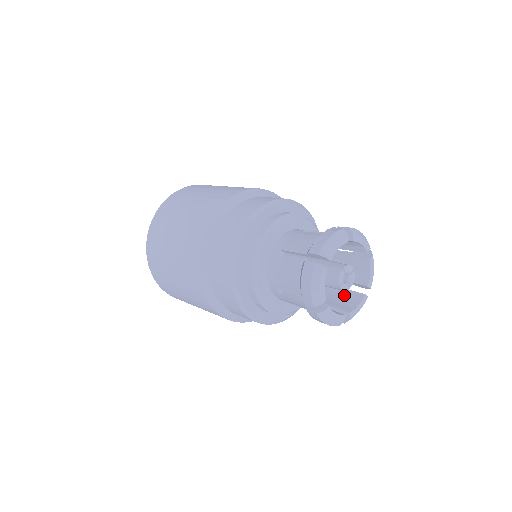
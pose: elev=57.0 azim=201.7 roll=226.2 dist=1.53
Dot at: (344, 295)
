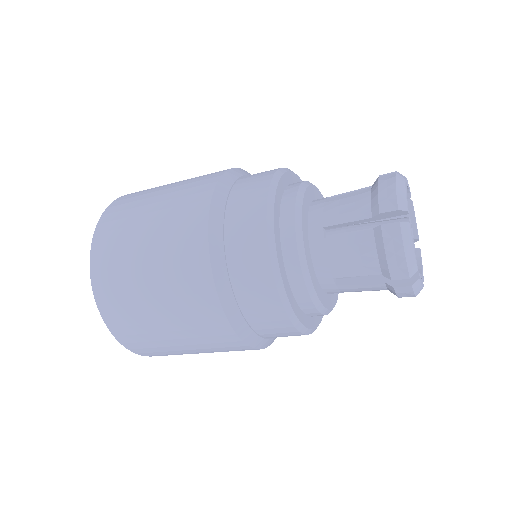
Dot at: occluded
